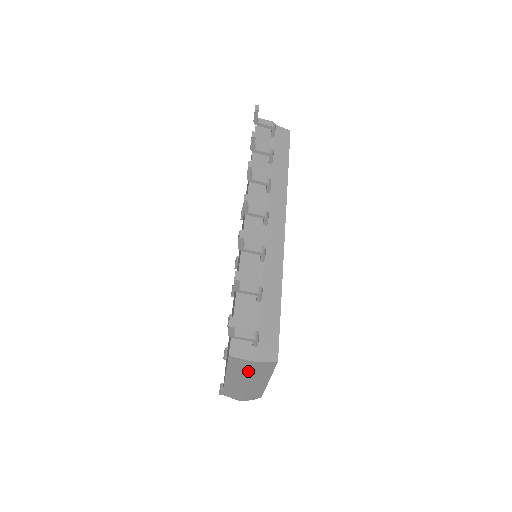
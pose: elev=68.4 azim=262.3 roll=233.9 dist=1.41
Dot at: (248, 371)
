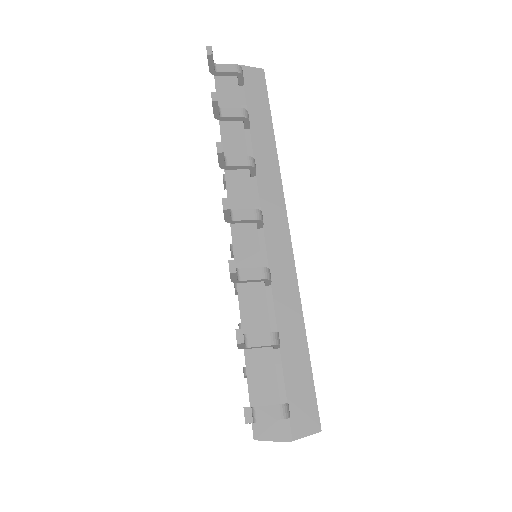
Dot at: occluded
